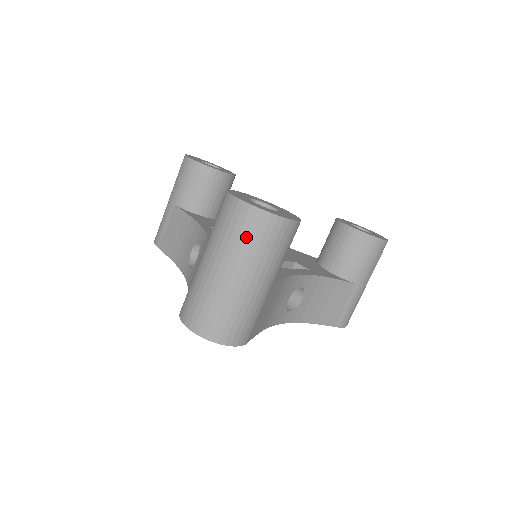
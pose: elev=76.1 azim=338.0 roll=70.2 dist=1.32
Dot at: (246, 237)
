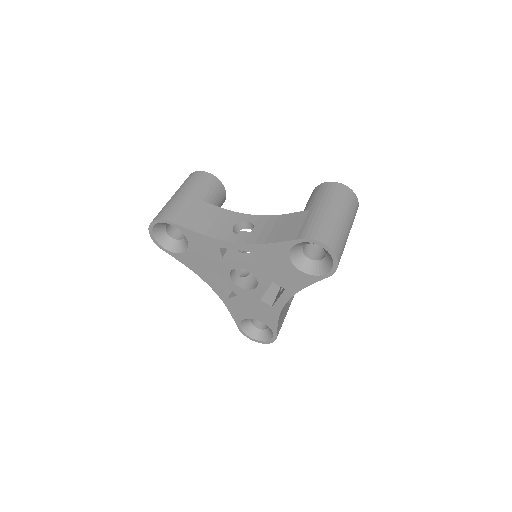
Dot at: occluded
